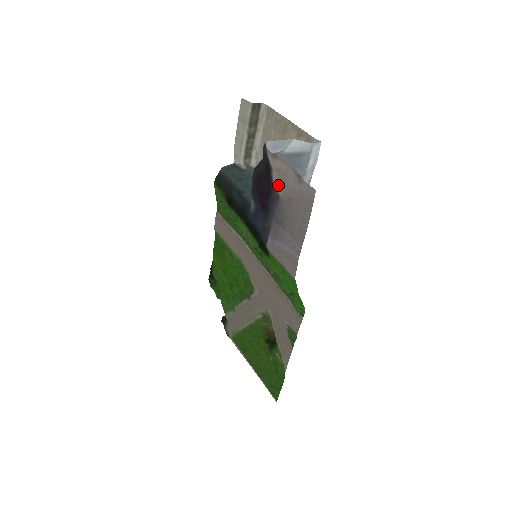
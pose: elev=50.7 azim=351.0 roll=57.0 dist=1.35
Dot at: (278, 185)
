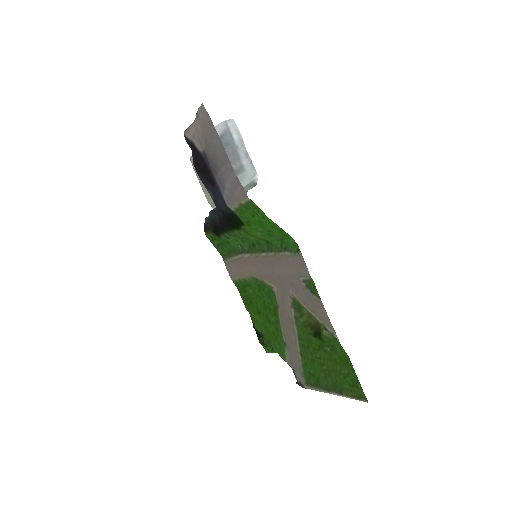
Dot at: (199, 145)
